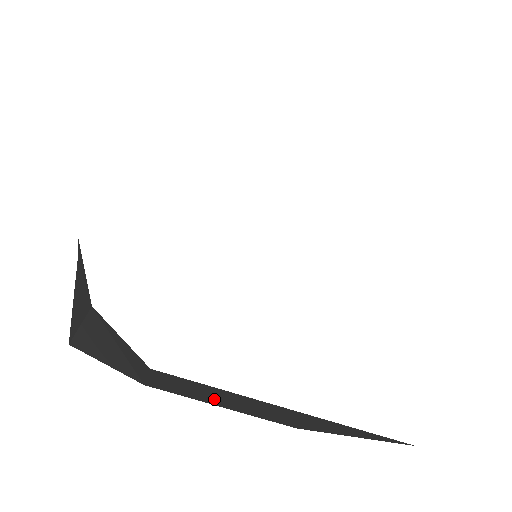
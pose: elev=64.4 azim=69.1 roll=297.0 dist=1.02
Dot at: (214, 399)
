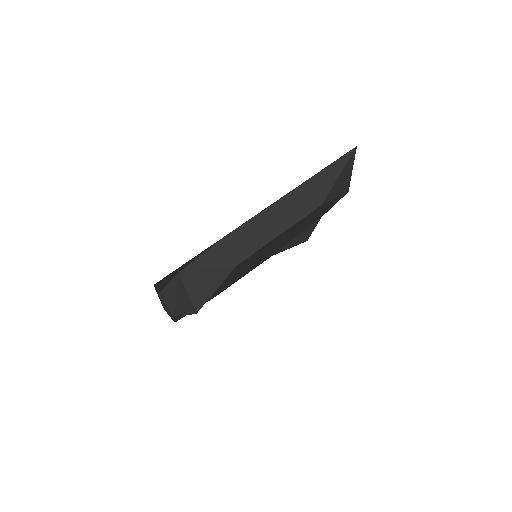
Dot at: (268, 231)
